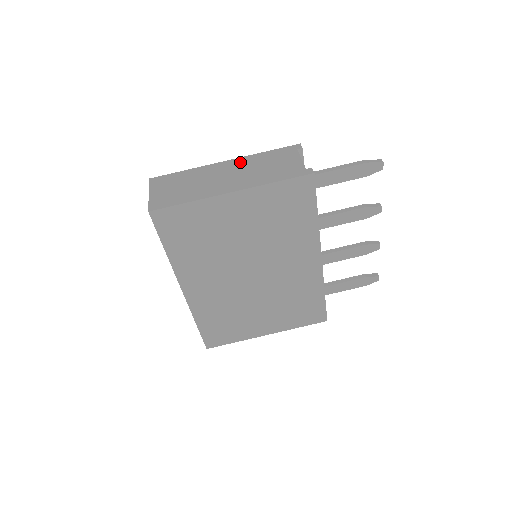
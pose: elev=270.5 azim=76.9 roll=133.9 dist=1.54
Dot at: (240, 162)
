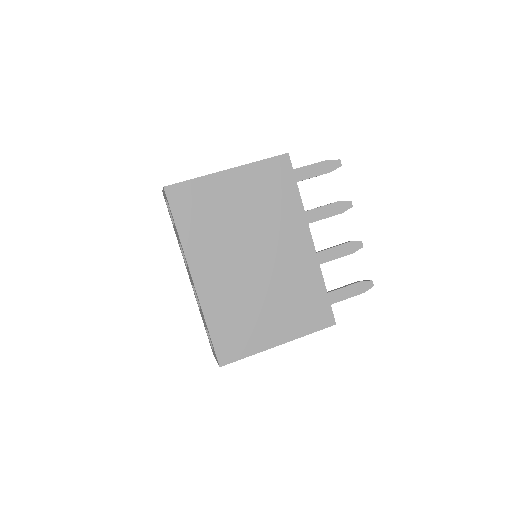
Dot at: occluded
